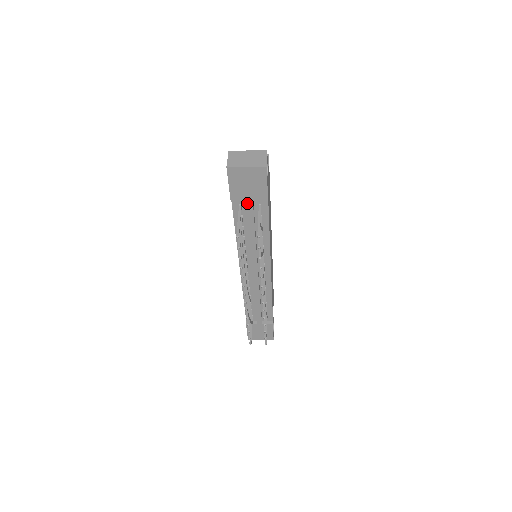
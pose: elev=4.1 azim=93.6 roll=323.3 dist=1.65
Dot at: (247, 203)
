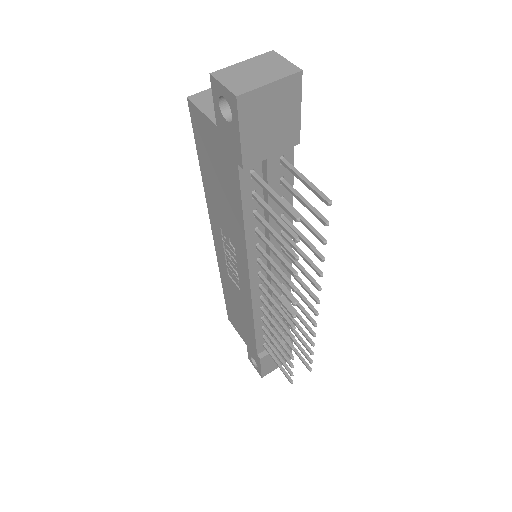
Dot at: (268, 161)
